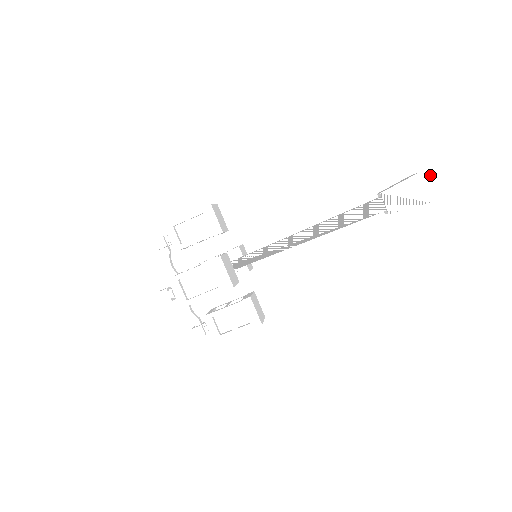
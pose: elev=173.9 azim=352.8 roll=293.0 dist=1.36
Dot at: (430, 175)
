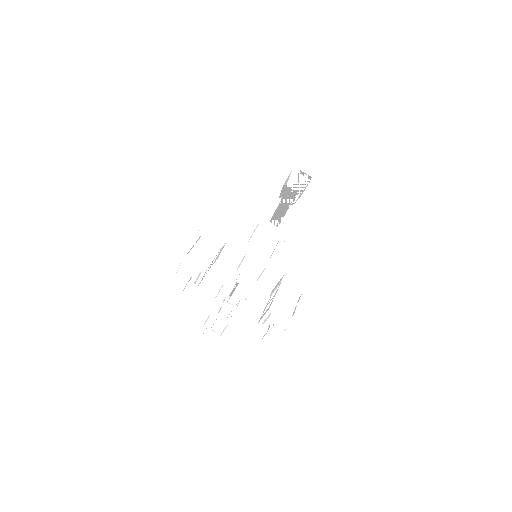
Dot at: (298, 169)
